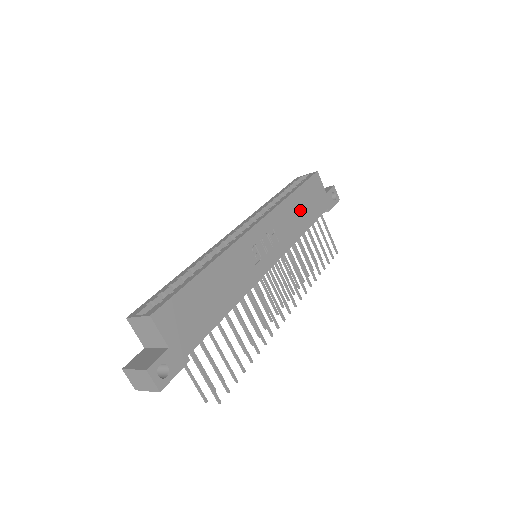
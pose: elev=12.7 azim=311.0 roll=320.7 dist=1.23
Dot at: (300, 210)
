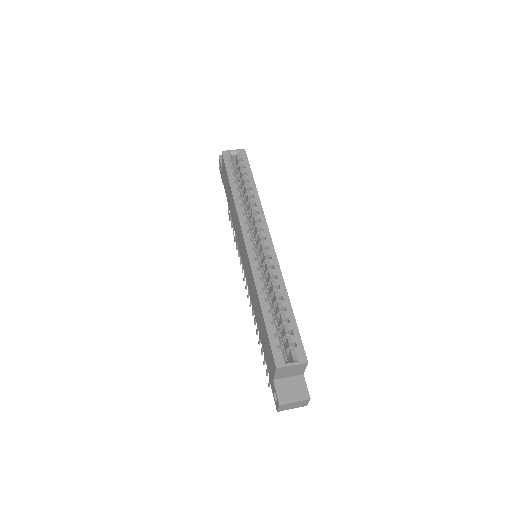
Dot at: occluded
